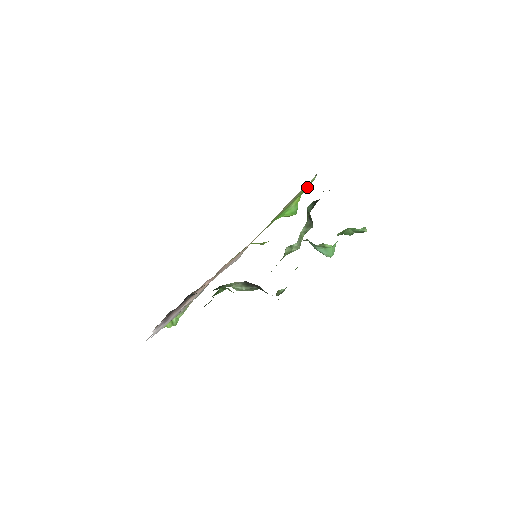
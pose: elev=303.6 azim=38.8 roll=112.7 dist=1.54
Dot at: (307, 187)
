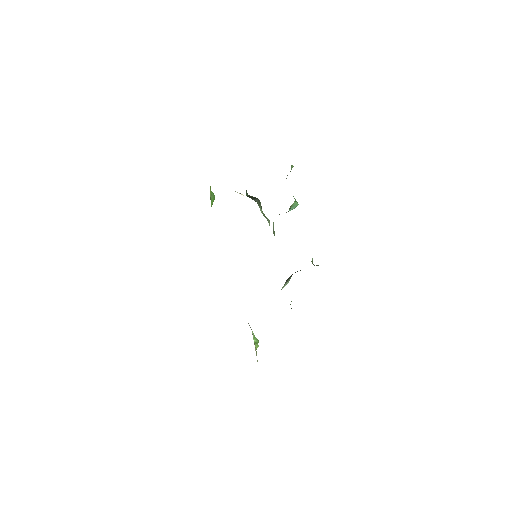
Dot at: occluded
